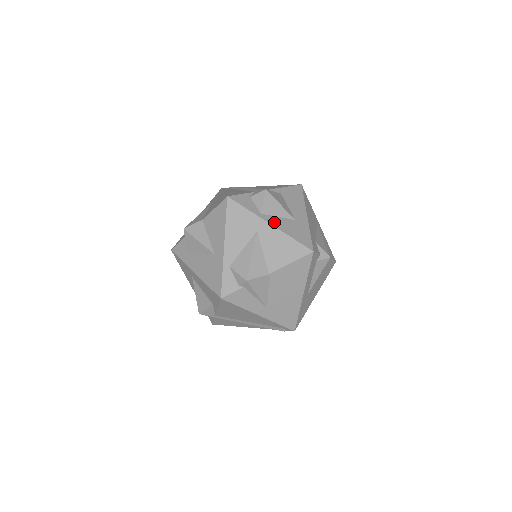
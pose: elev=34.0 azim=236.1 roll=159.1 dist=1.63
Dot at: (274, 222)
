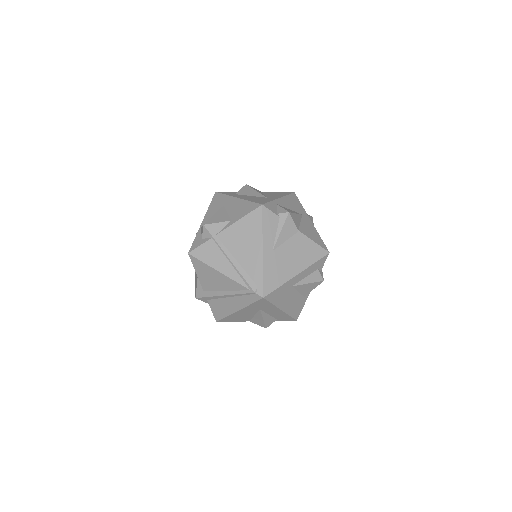
Dot at: occluded
